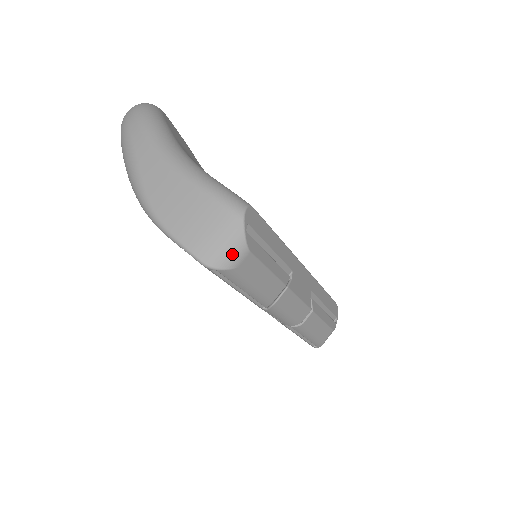
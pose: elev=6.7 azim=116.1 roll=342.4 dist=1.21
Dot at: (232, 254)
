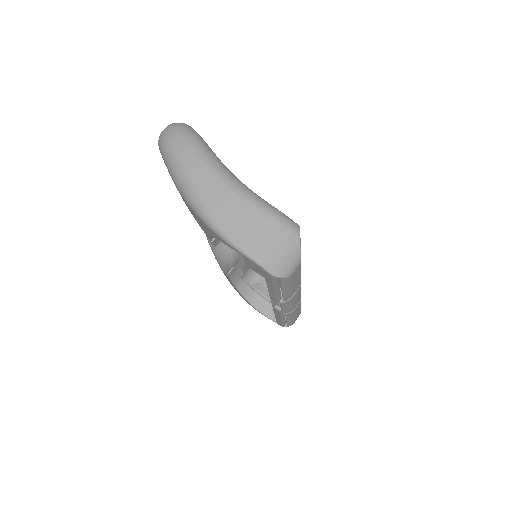
Dot at: (291, 265)
